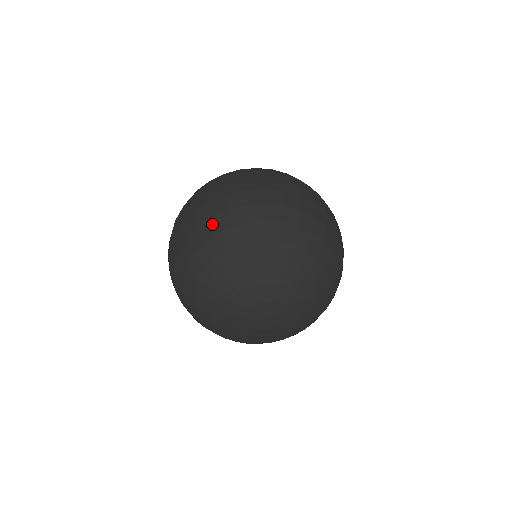
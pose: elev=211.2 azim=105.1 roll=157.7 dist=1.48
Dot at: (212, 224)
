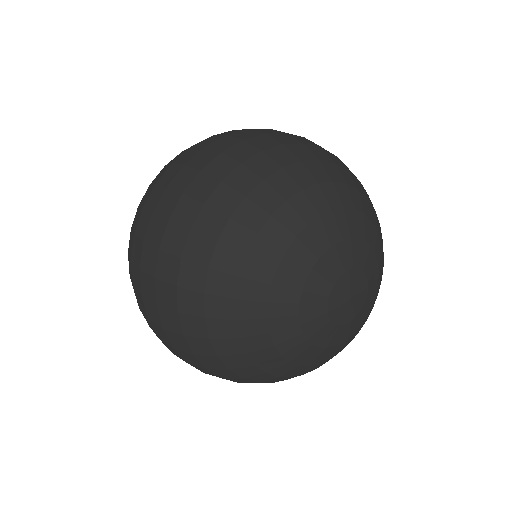
Dot at: (325, 152)
